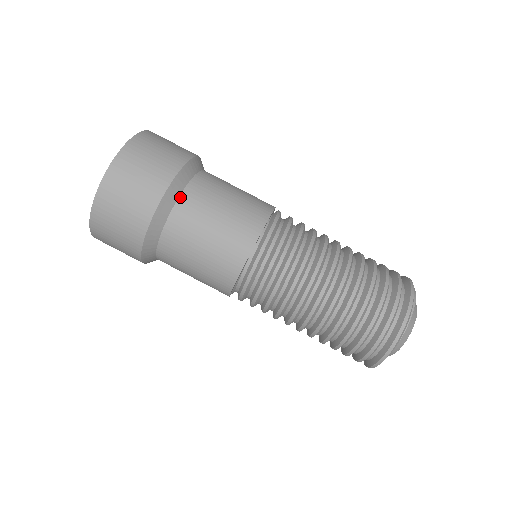
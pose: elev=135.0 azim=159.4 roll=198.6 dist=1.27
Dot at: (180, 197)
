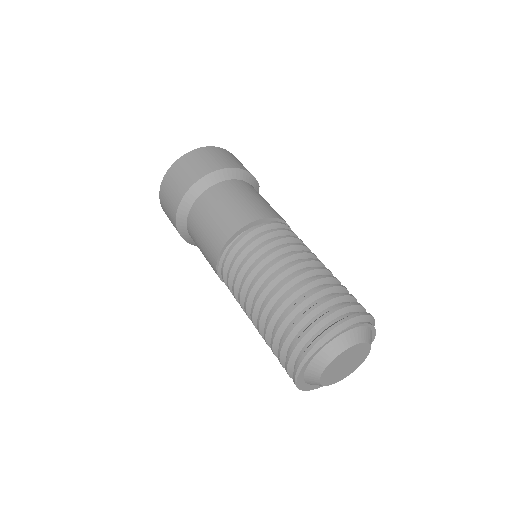
Dot at: (225, 181)
